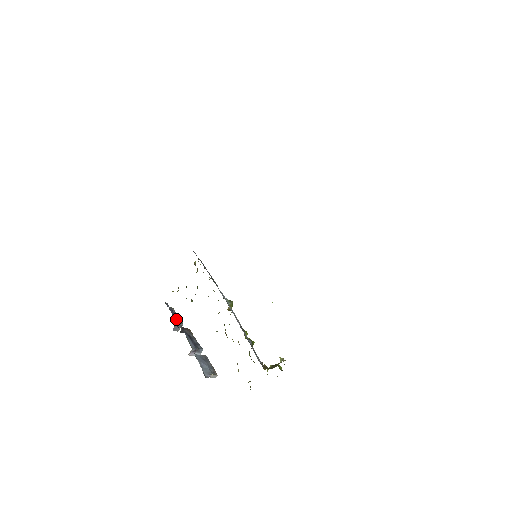
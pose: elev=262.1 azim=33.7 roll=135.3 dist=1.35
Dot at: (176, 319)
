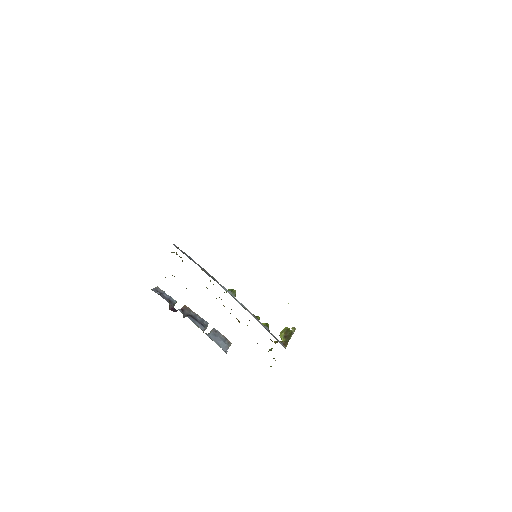
Dot at: (170, 302)
